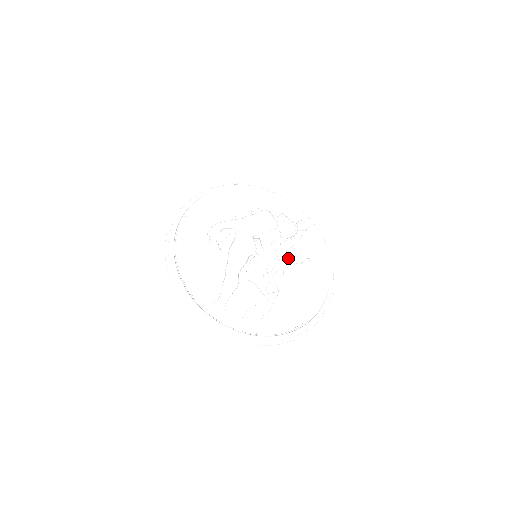
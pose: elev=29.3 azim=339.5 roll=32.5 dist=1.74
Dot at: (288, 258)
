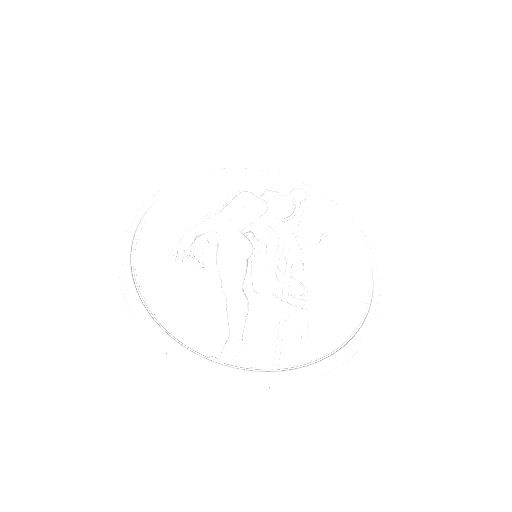
Dot at: (299, 242)
